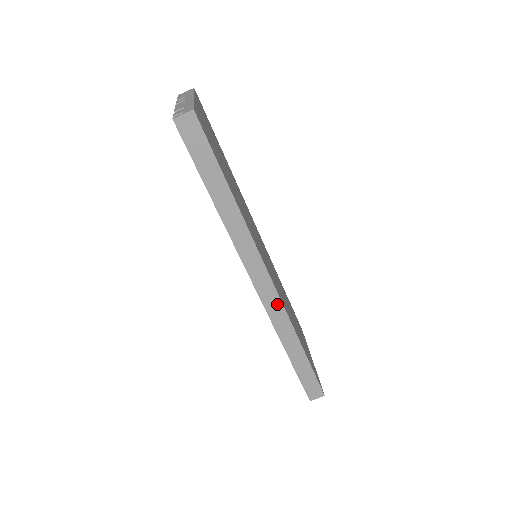
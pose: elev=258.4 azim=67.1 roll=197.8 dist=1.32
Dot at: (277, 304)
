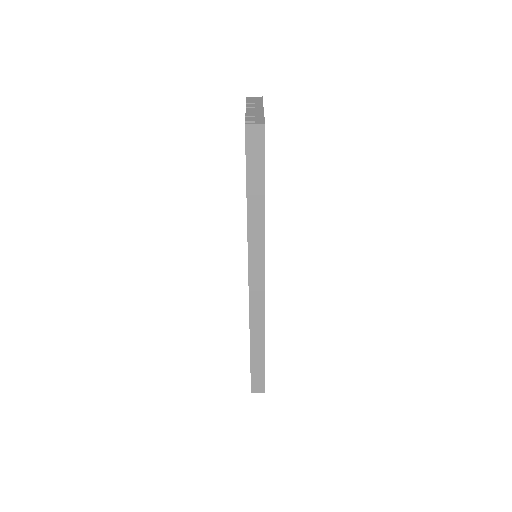
Dot at: (260, 303)
